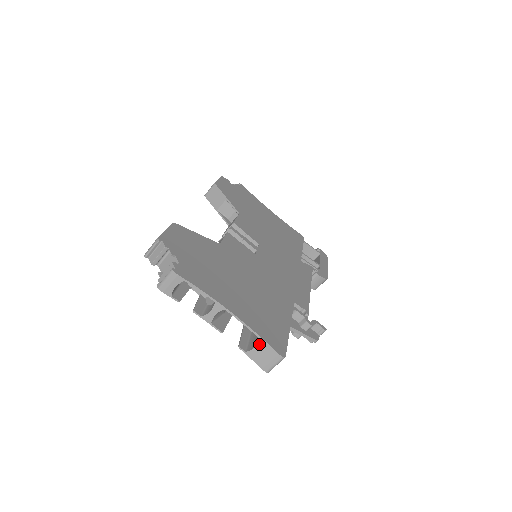
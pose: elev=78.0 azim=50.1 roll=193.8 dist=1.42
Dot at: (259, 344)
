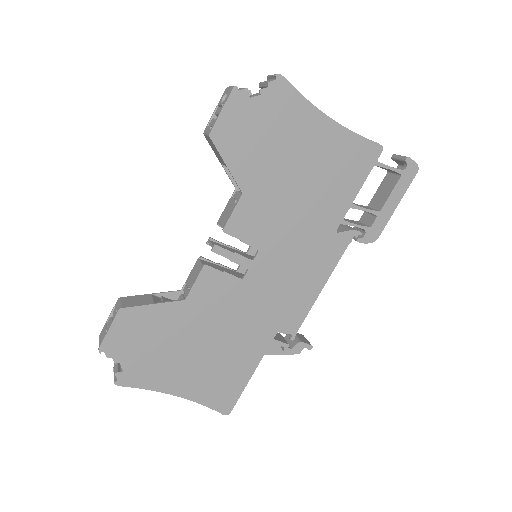
Dot at: (208, 404)
